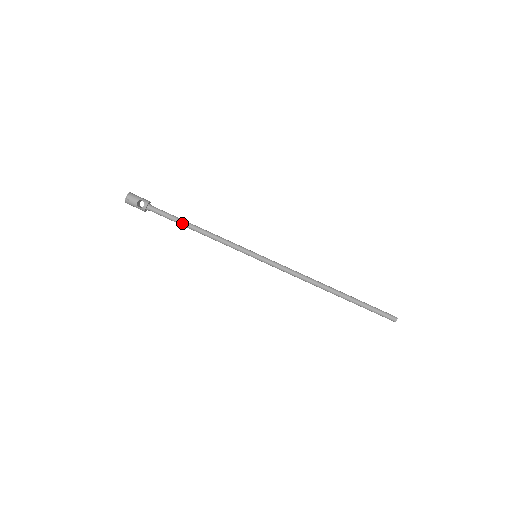
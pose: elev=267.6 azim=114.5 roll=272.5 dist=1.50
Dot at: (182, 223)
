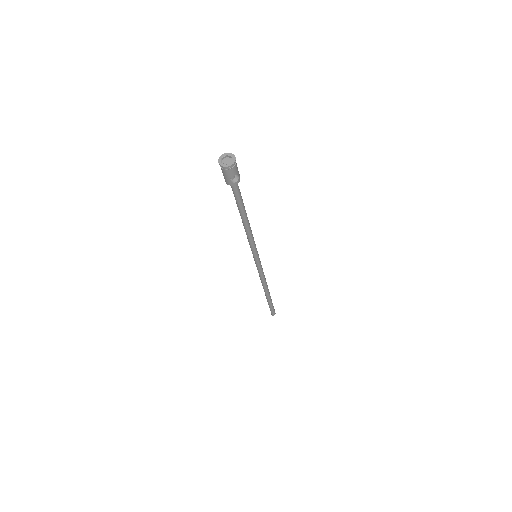
Dot at: (243, 211)
